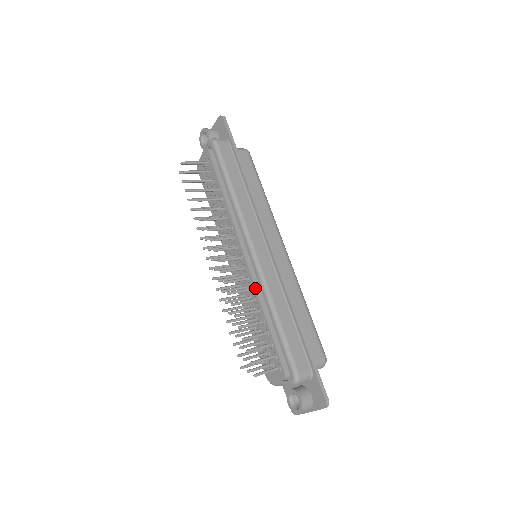
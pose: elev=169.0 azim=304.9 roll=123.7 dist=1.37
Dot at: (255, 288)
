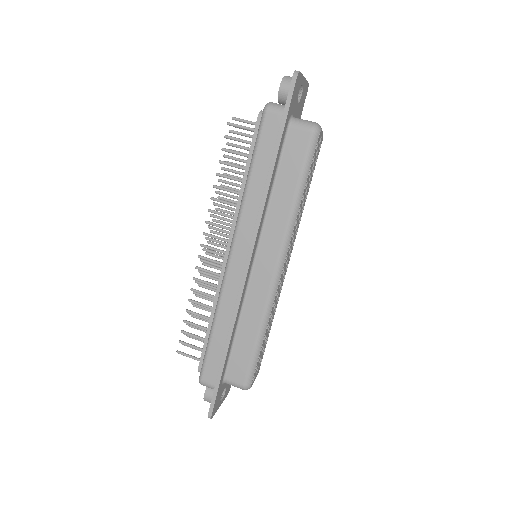
Dot at: (216, 290)
